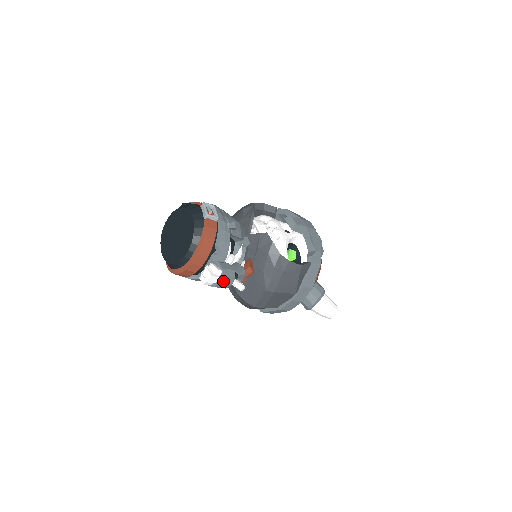
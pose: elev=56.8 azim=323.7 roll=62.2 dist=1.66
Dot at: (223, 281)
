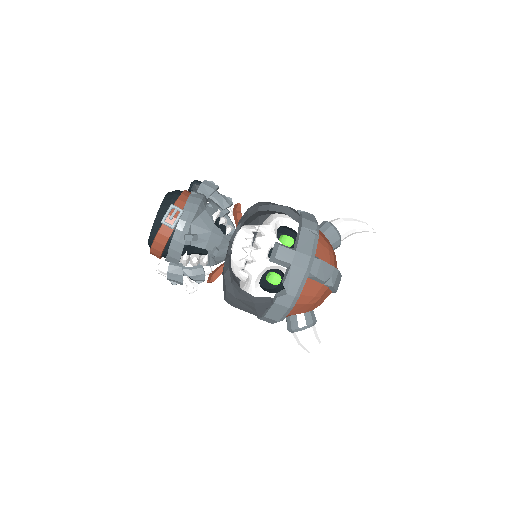
Dot at: (171, 280)
